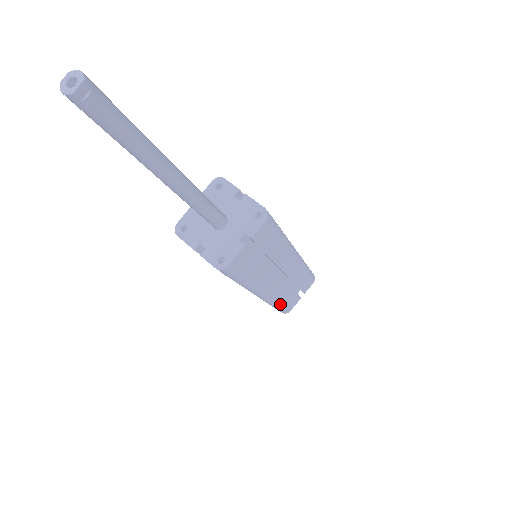
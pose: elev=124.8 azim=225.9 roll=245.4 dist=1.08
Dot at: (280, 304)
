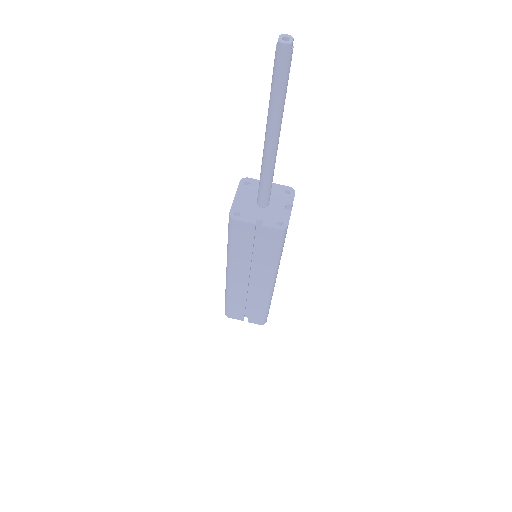
Dot at: (270, 304)
